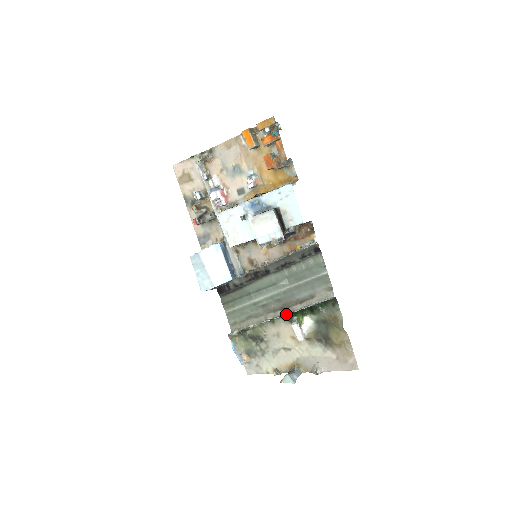
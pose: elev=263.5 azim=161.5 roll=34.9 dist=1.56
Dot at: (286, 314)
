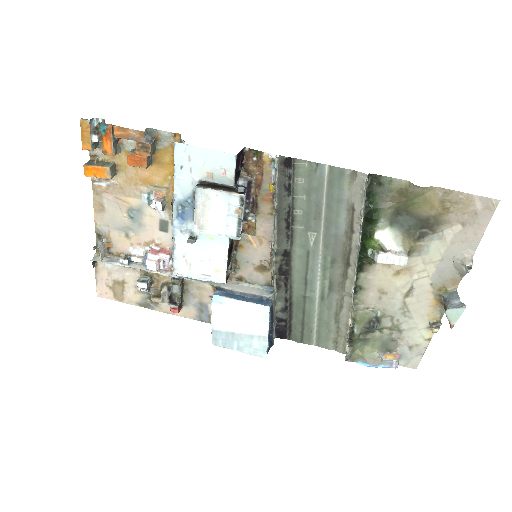
Dot at: occluded
